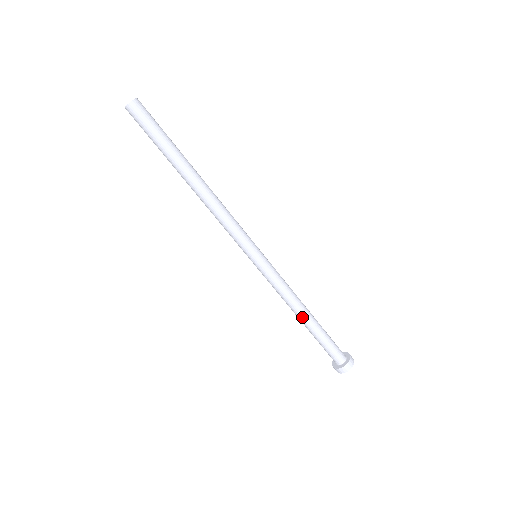
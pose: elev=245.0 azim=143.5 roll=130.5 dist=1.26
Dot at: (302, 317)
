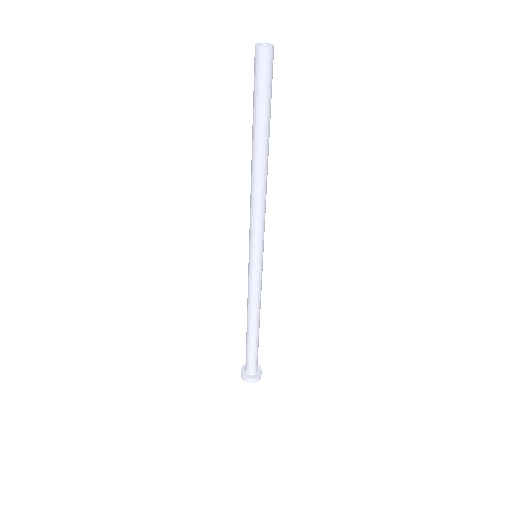
Dot at: (258, 324)
